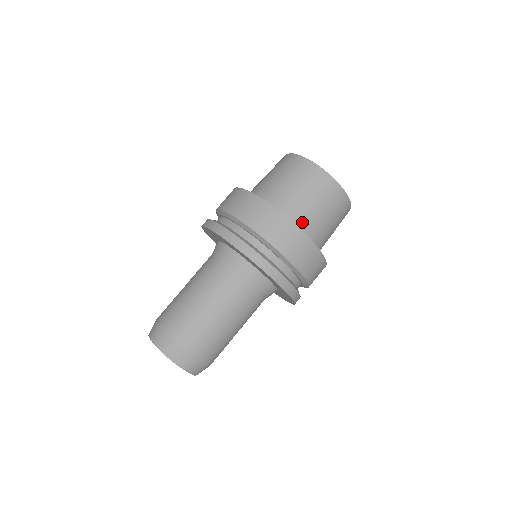
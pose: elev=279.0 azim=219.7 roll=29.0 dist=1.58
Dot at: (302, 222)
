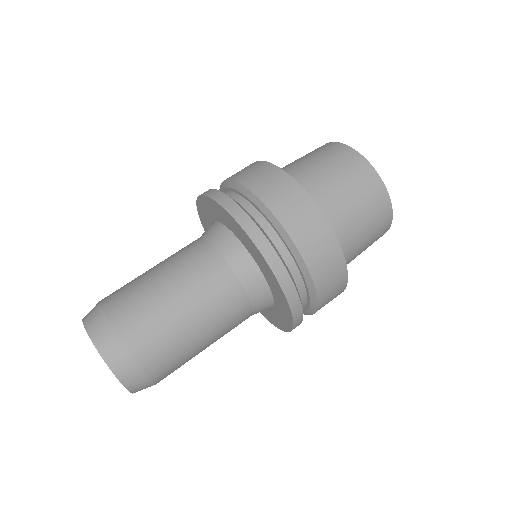
Dot at: (315, 197)
